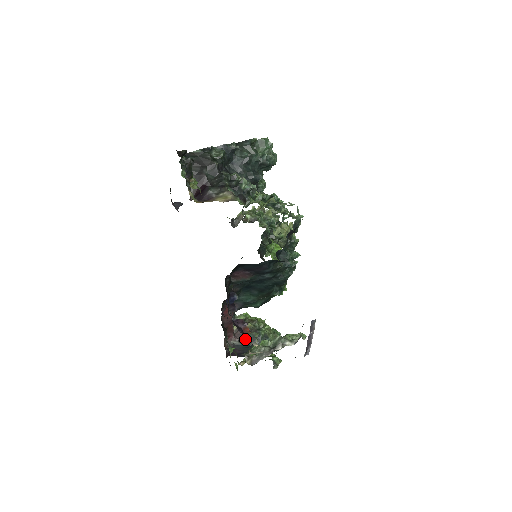
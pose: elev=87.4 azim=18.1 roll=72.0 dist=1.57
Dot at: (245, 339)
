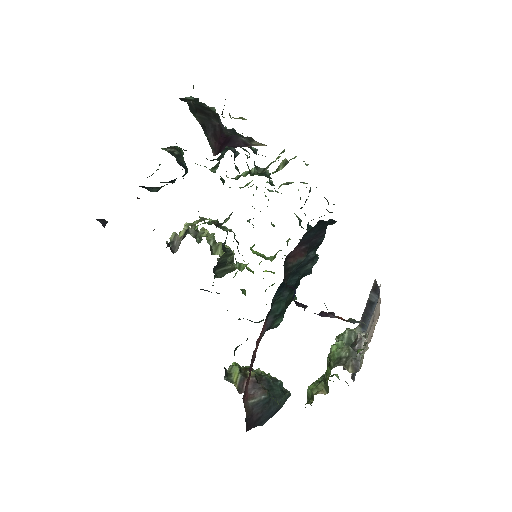
Dot at: occluded
